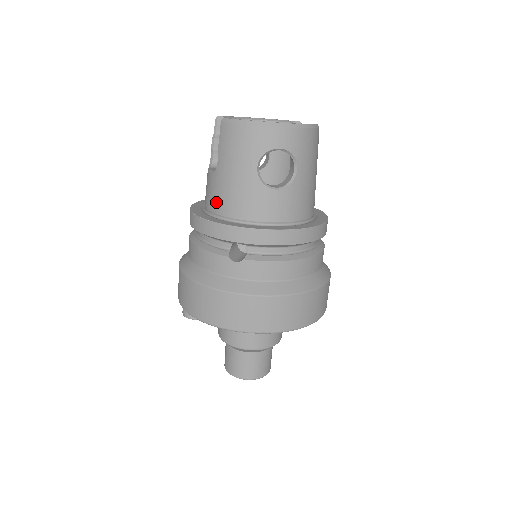
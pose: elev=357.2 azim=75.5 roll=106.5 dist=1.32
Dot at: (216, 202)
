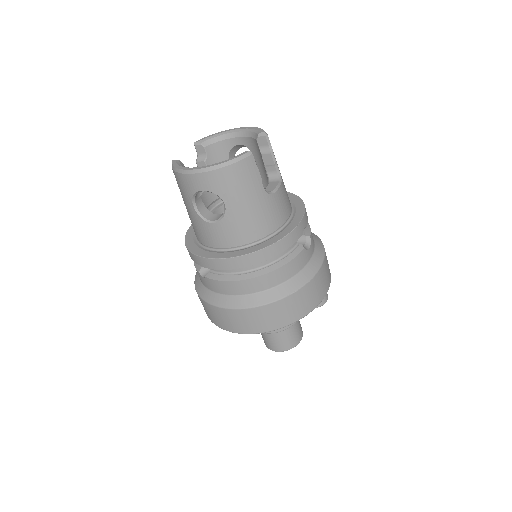
Dot at: occluded
